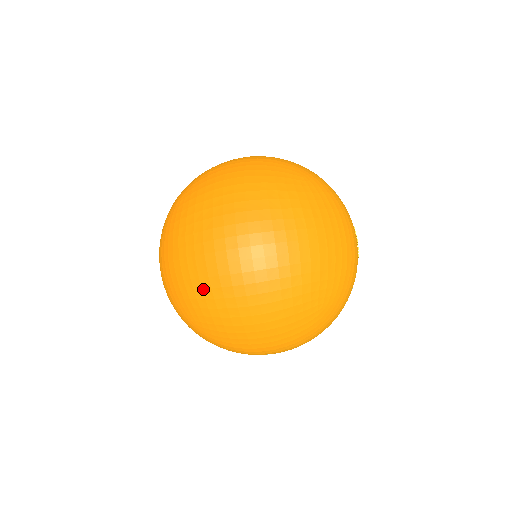
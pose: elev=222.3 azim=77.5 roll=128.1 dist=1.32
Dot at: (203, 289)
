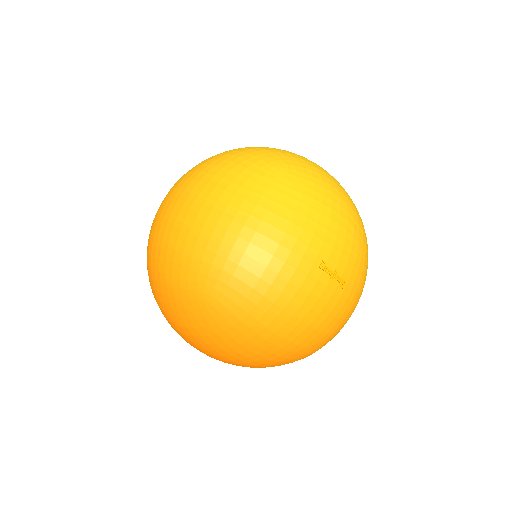
Dot at: occluded
